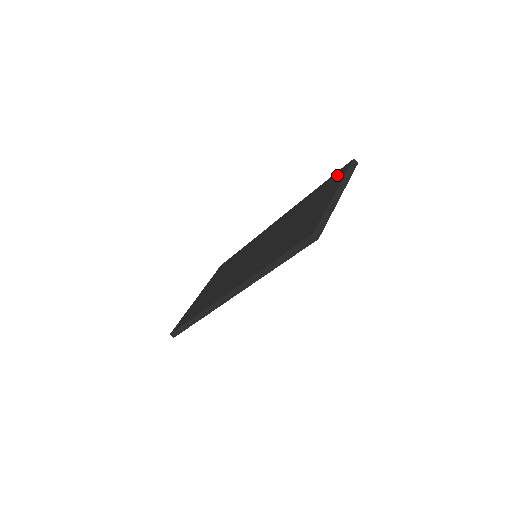
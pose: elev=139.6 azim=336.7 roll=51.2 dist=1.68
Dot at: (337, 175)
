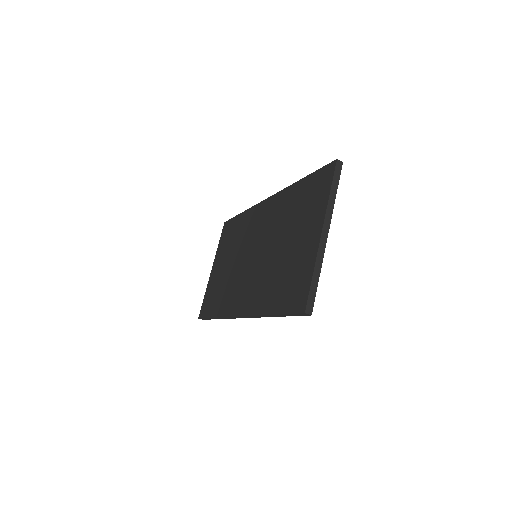
Dot at: (321, 181)
